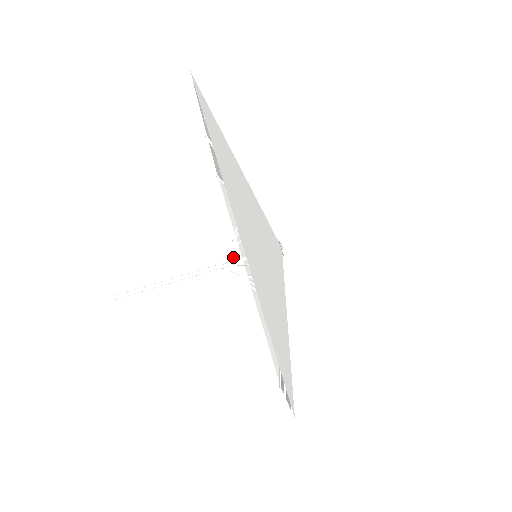
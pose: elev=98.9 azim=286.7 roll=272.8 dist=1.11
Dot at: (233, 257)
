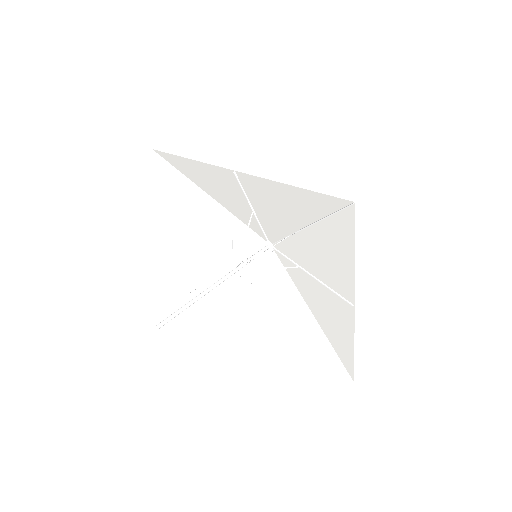
Dot at: (240, 249)
